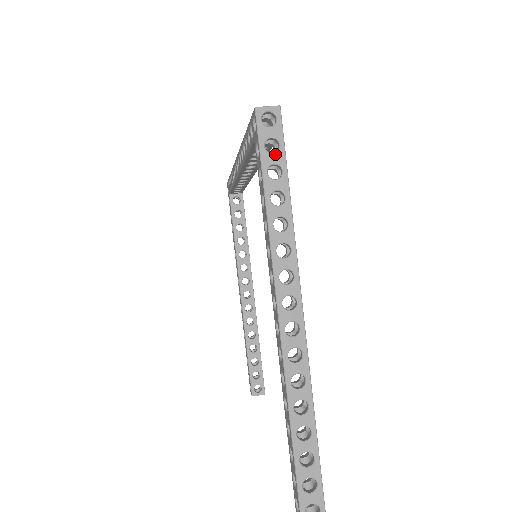
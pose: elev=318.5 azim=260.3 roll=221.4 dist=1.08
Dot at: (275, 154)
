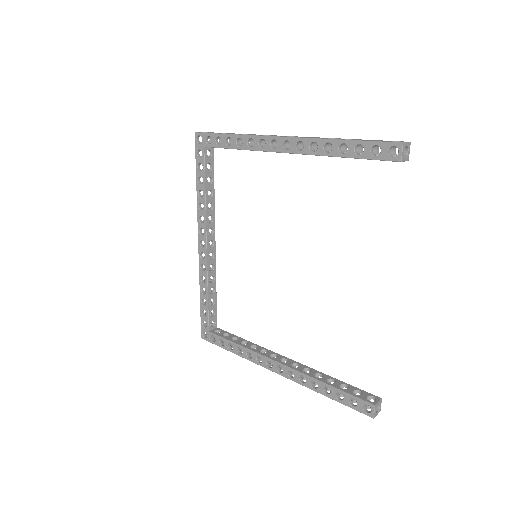
Dot at: occluded
